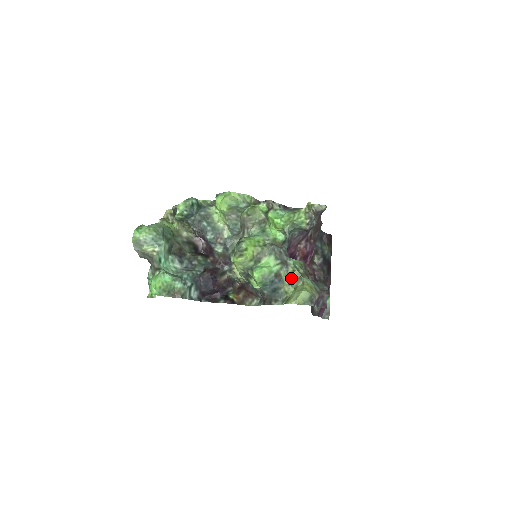
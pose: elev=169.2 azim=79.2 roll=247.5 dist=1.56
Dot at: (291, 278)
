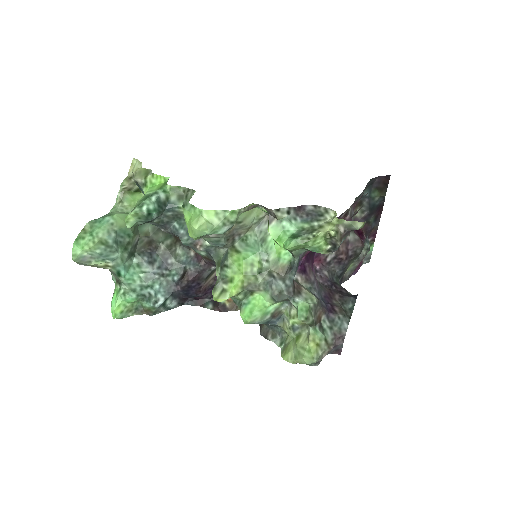
Dot at: (293, 322)
